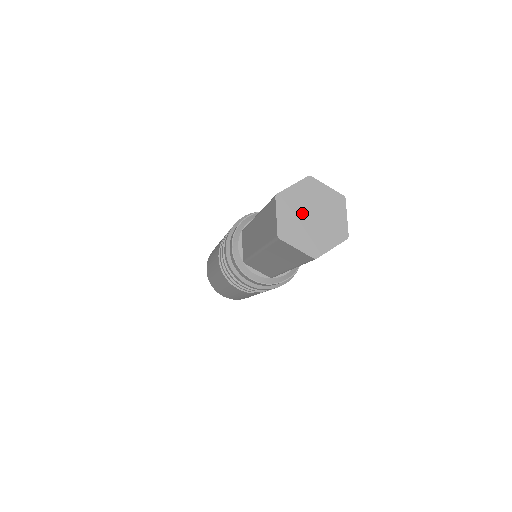
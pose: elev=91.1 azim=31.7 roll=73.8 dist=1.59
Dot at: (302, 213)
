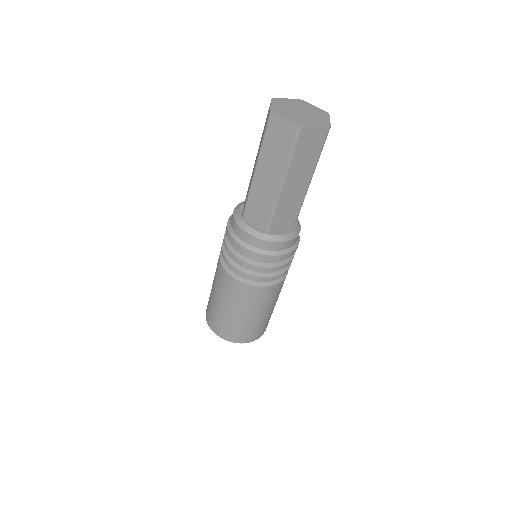
Dot at: (292, 109)
